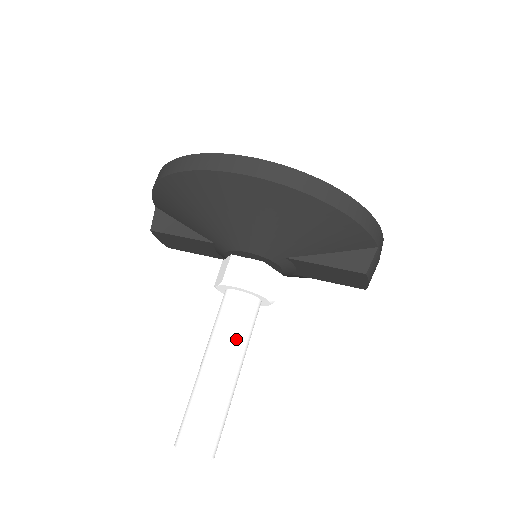
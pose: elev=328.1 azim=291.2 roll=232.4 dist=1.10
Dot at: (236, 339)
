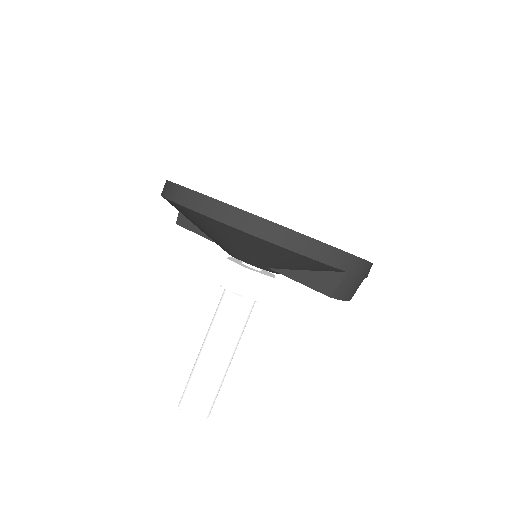
Dot at: (225, 332)
